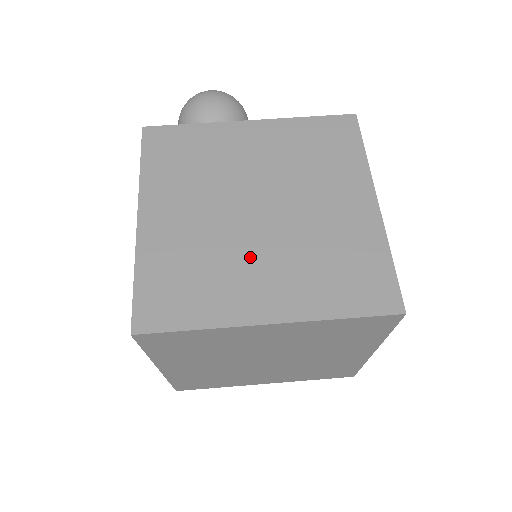
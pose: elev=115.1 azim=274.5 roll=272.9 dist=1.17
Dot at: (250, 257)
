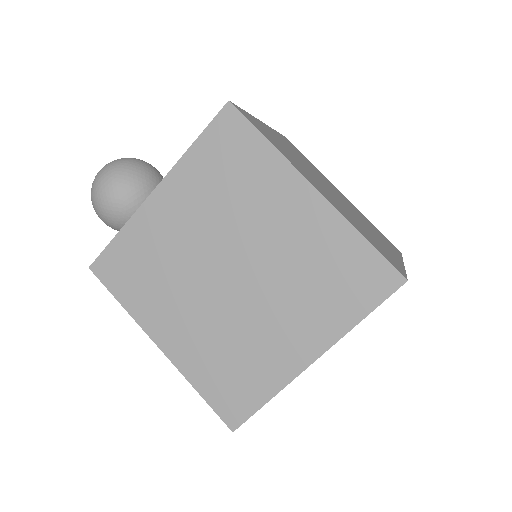
Dot at: (258, 320)
